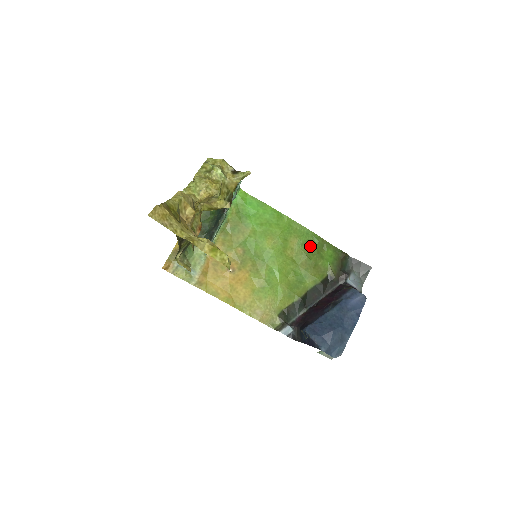
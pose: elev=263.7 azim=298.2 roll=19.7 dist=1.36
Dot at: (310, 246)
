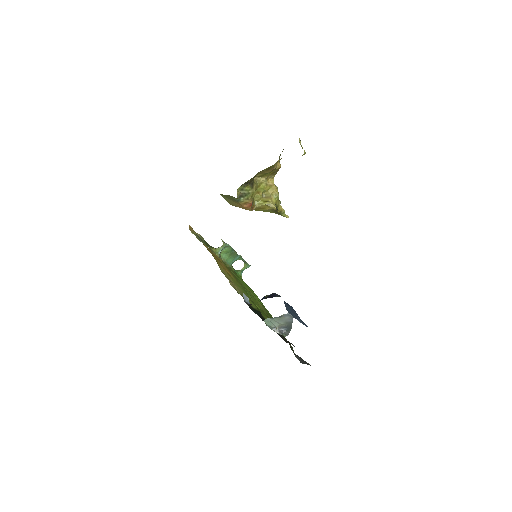
Dot at: occluded
